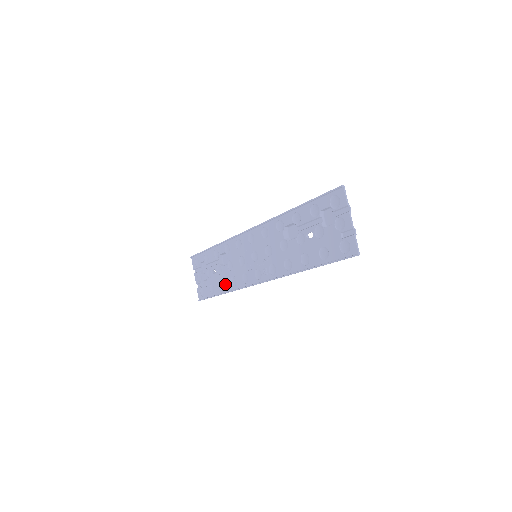
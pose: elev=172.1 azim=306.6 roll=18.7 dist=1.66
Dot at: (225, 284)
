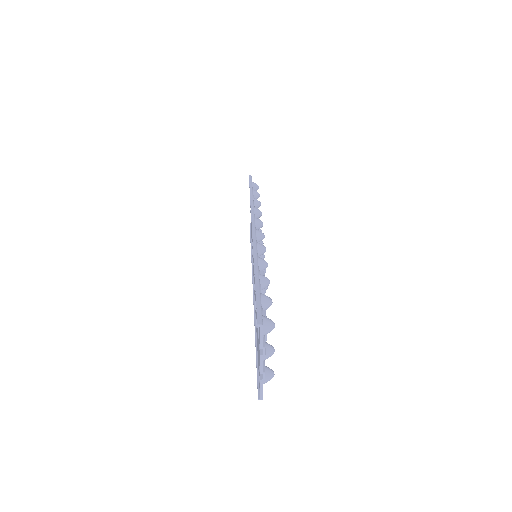
Dot at: occluded
